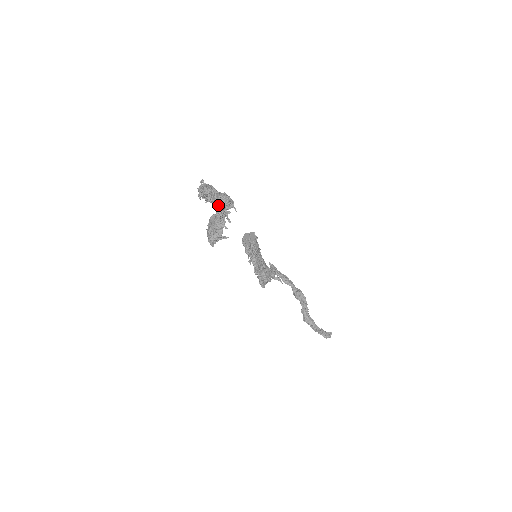
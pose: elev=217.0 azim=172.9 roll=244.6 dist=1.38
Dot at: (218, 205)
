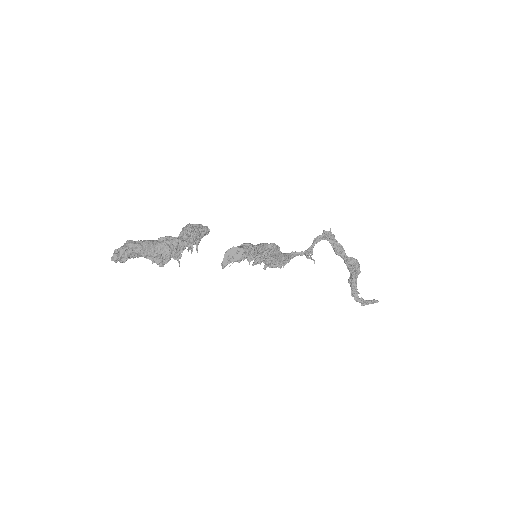
Dot at: occluded
